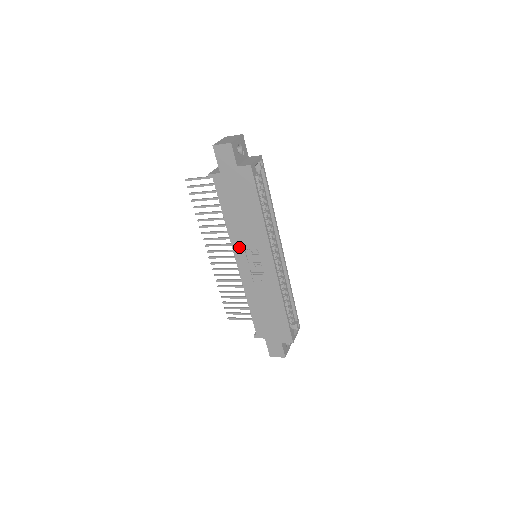
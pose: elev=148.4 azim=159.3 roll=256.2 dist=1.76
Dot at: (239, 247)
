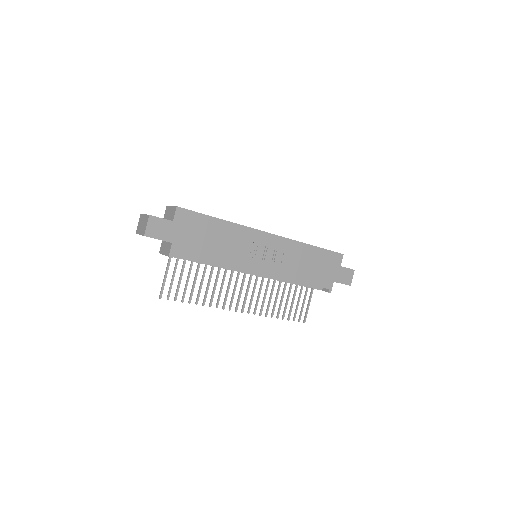
Dot at: (245, 262)
